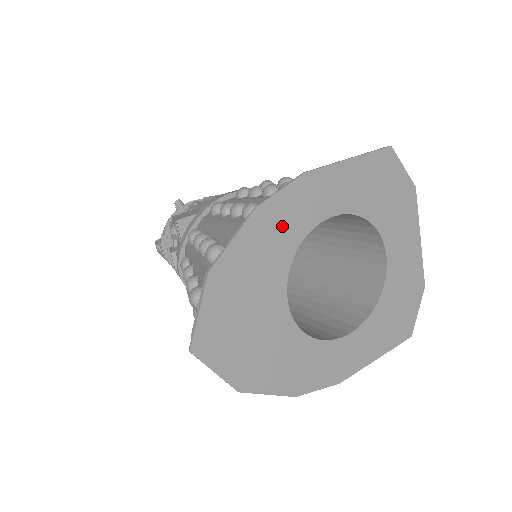
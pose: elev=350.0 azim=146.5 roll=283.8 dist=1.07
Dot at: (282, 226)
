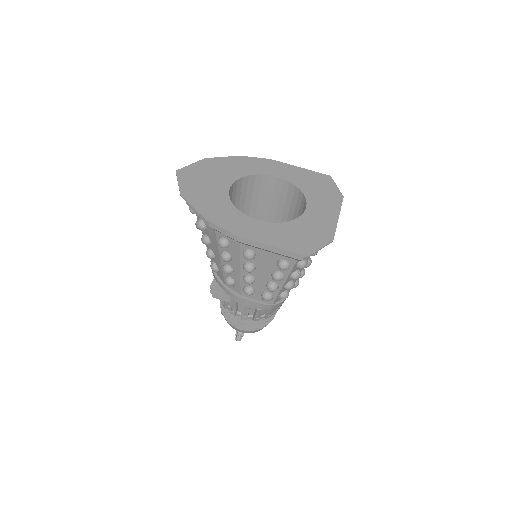
Dot at: (248, 166)
